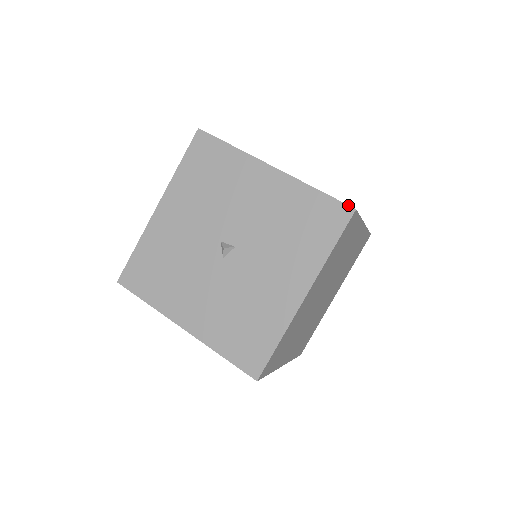
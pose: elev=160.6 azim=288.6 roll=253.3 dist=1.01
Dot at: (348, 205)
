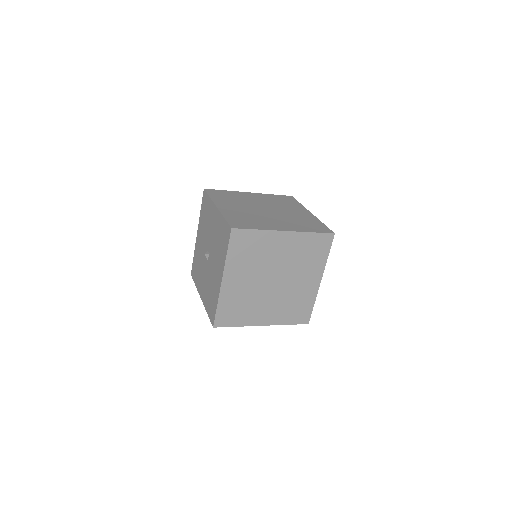
Dot at: (230, 226)
